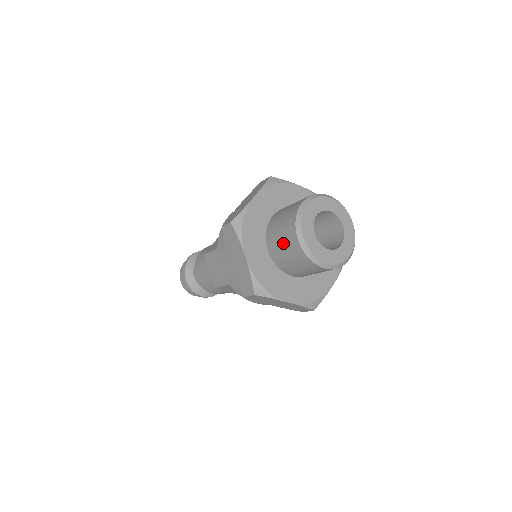
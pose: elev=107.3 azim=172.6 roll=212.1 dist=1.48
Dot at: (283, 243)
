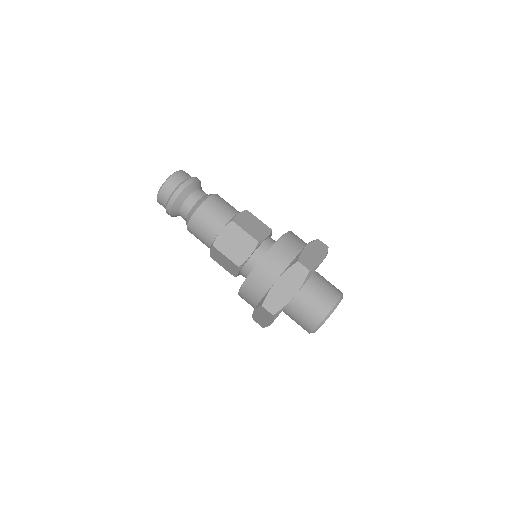
Dot at: (299, 322)
